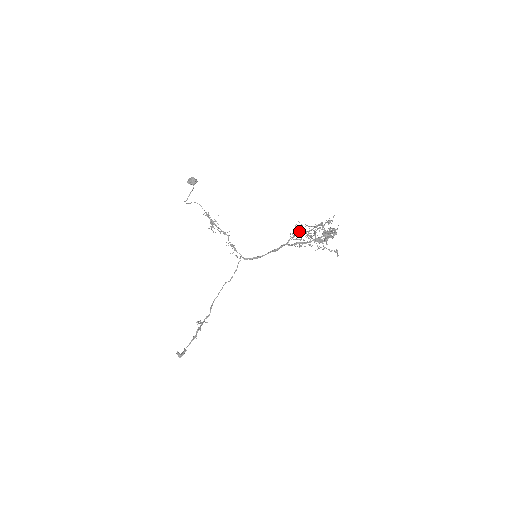
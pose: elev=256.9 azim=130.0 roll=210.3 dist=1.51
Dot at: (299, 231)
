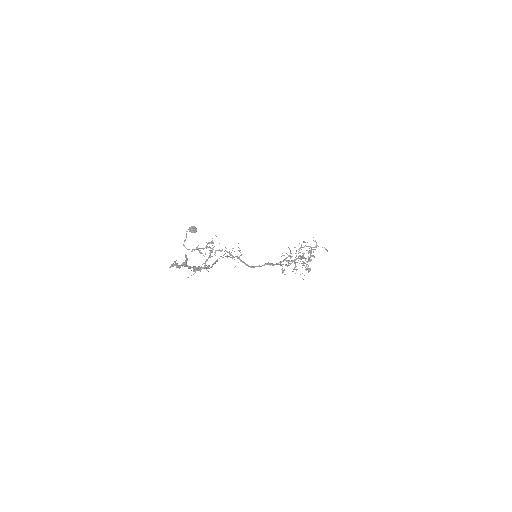
Dot at: (288, 255)
